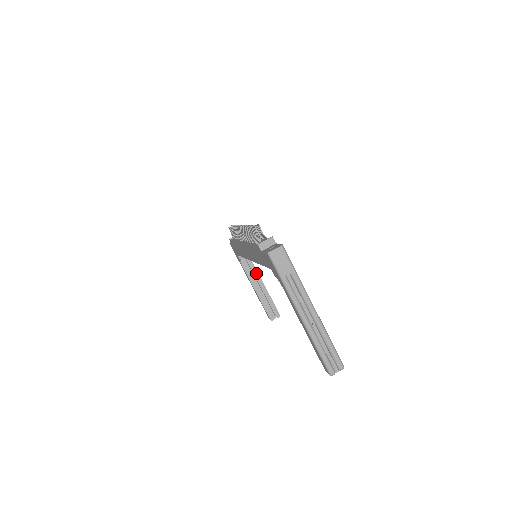
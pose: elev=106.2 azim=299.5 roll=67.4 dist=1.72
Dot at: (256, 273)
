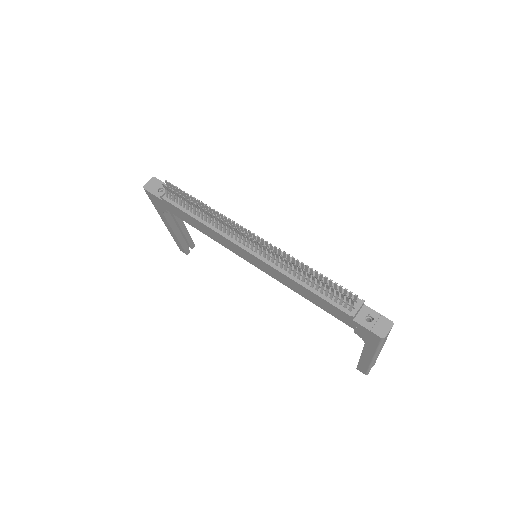
Dot at: occluded
